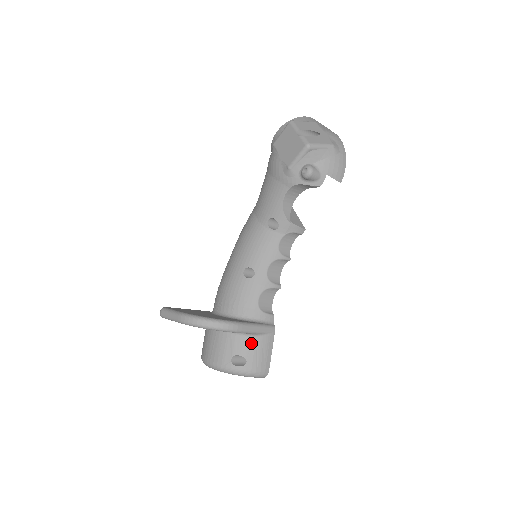
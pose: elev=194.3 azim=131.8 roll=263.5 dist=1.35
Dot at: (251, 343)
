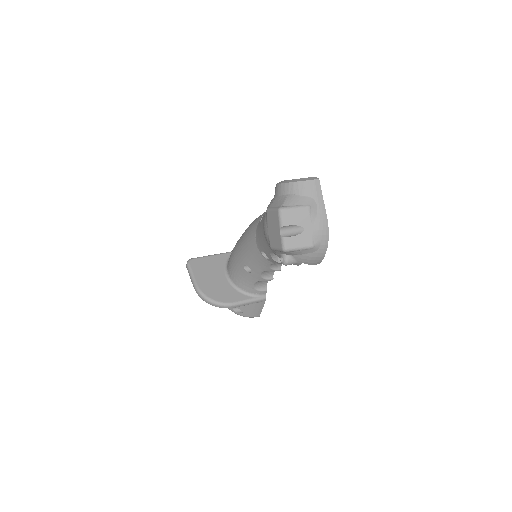
Dot at: (246, 305)
